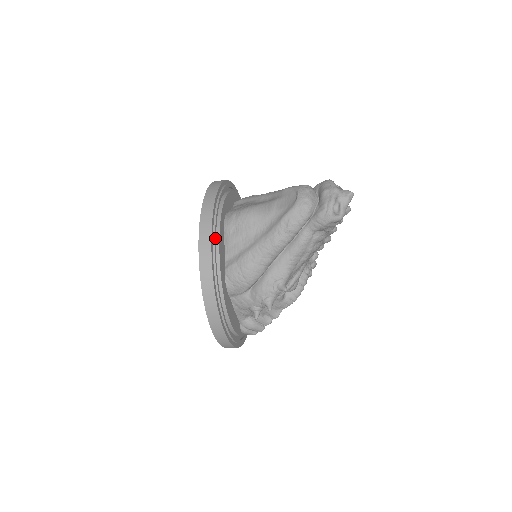
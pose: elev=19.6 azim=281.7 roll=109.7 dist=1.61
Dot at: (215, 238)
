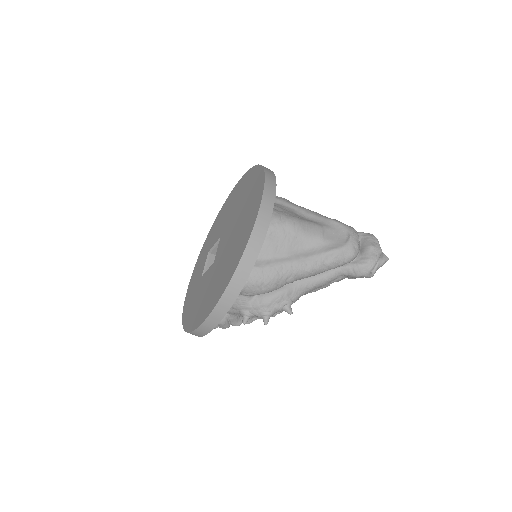
Dot at: (264, 238)
